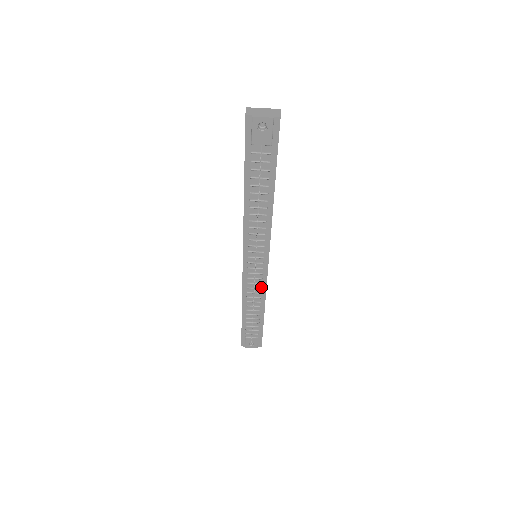
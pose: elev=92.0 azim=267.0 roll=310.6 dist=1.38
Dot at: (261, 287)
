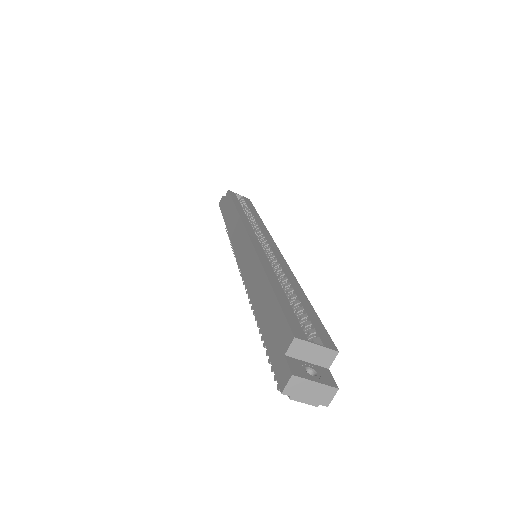
Dot at: occluded
